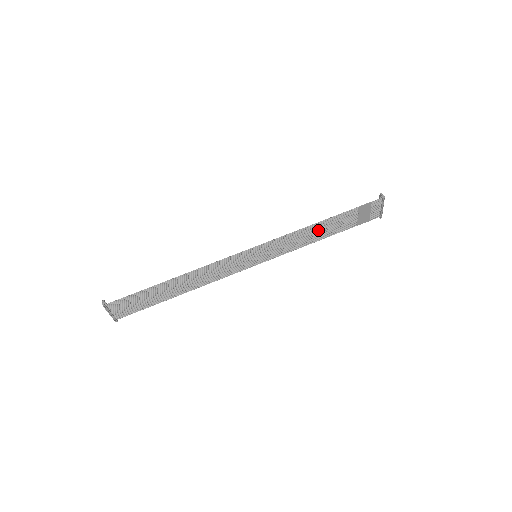
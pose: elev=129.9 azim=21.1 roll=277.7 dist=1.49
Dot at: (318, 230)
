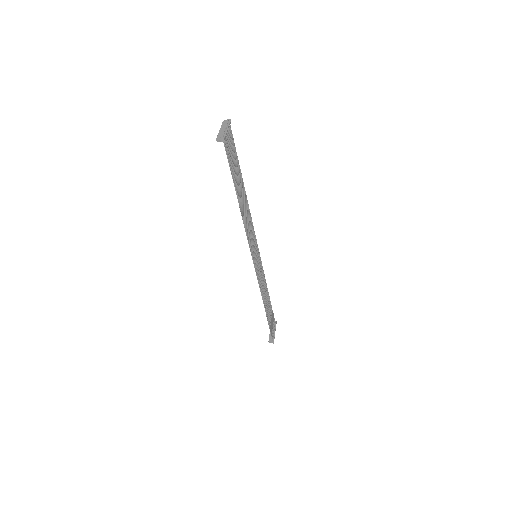
Dot at: (266, 295)
